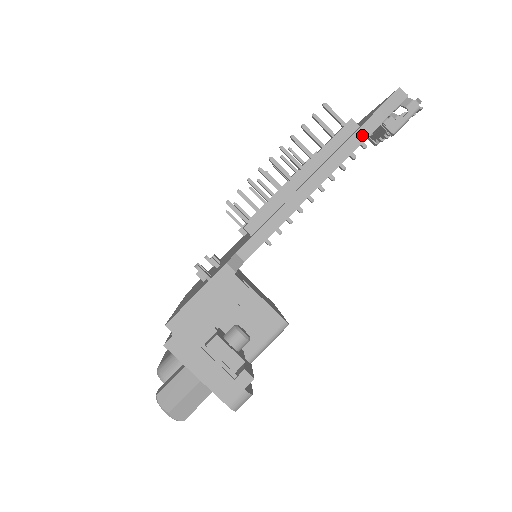
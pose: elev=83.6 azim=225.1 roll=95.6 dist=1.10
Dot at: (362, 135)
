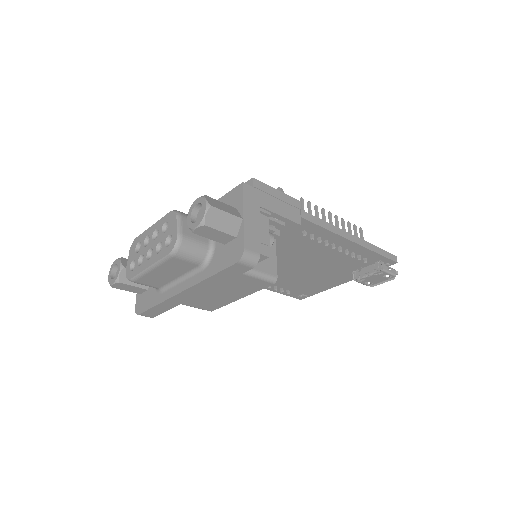
Dot at: (376, 250)
